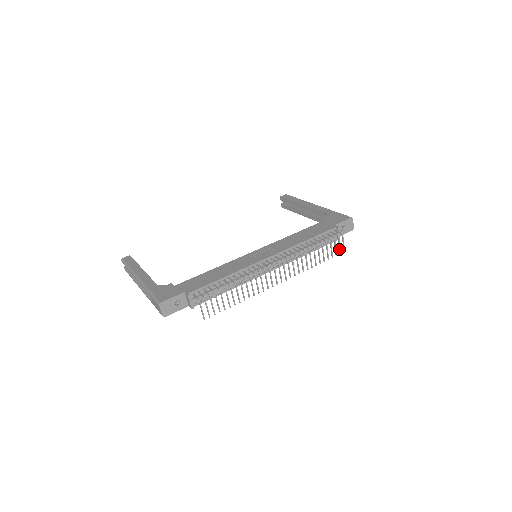
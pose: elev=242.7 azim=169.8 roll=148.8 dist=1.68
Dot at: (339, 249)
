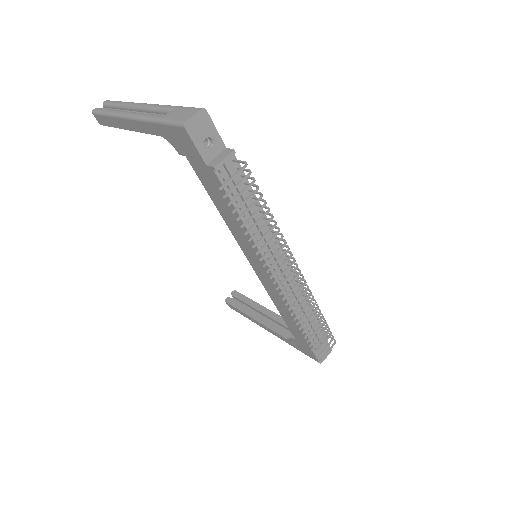
Dot at: (321, 352)
